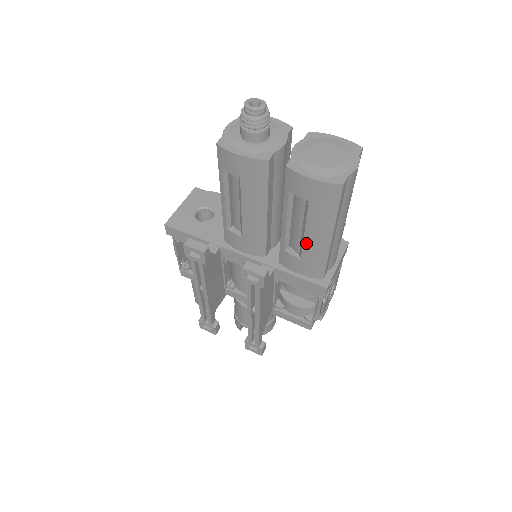
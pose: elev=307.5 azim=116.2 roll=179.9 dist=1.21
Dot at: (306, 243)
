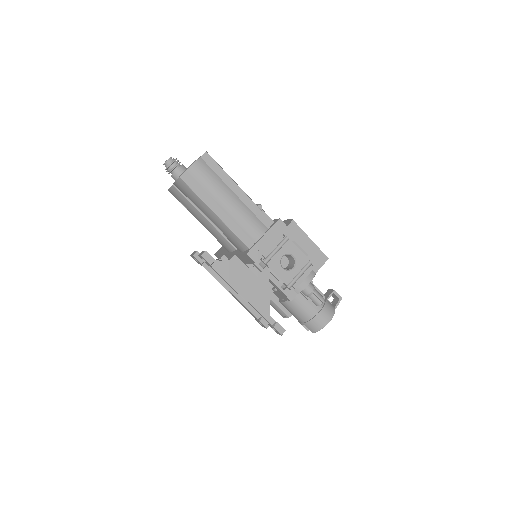
Dot at: (216, 225)
